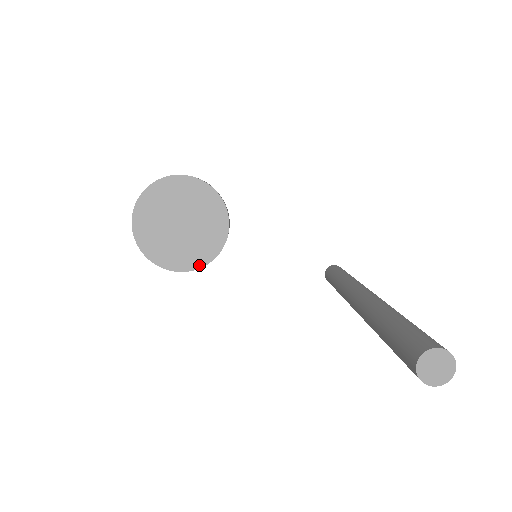
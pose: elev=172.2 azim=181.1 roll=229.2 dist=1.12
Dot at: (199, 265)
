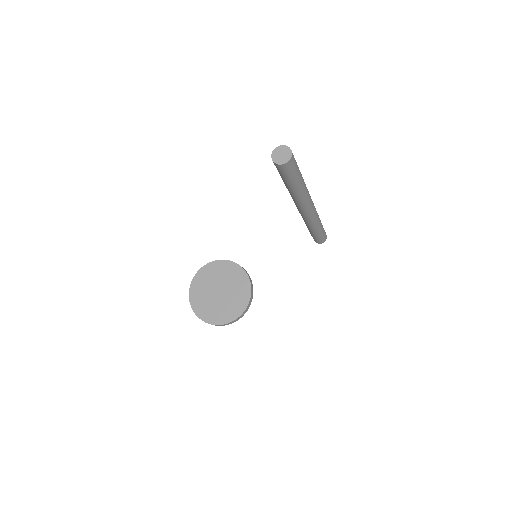
Dot at: (247, 302)
